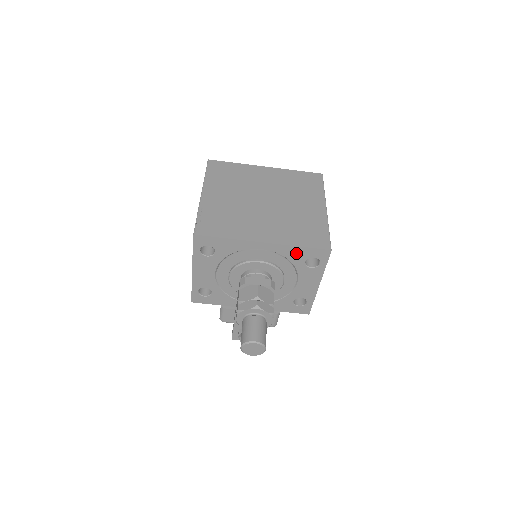
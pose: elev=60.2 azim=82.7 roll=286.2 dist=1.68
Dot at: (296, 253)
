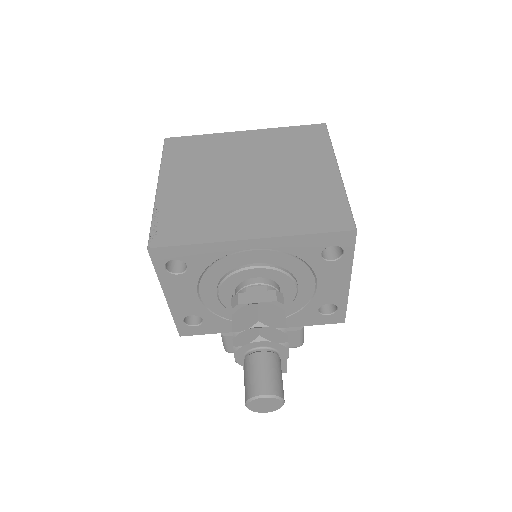
Dot at: (304, 245)
